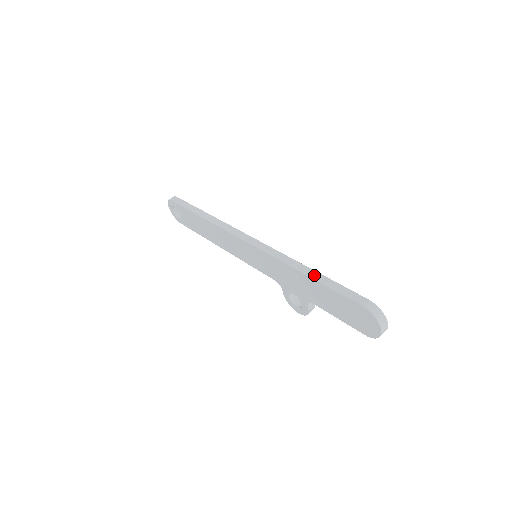
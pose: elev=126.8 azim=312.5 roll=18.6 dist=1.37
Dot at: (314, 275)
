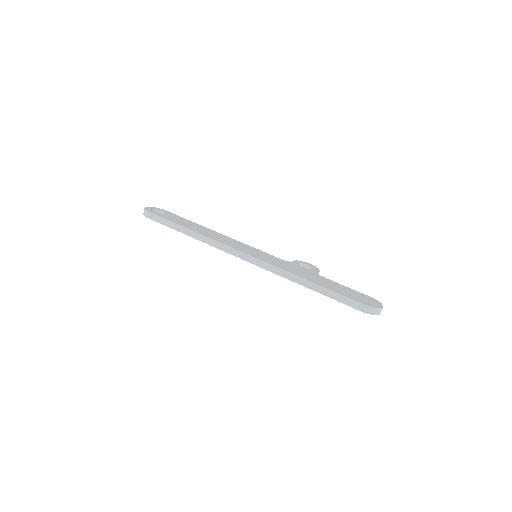
Dot at: (315, 288)
